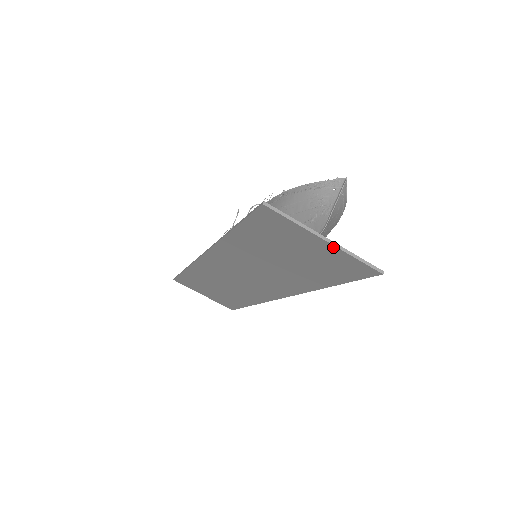
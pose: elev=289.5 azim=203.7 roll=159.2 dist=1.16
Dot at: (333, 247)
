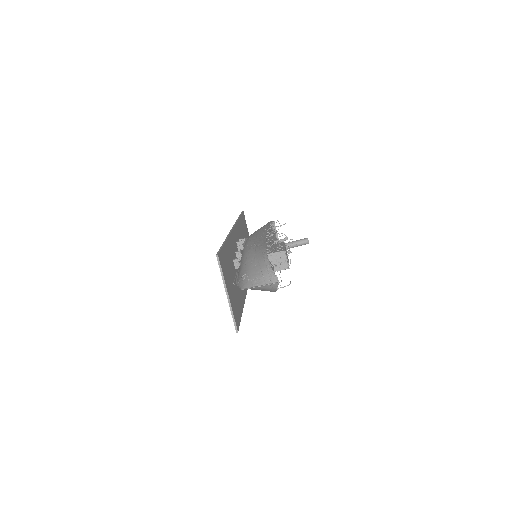
Dot at: (228, 300)
